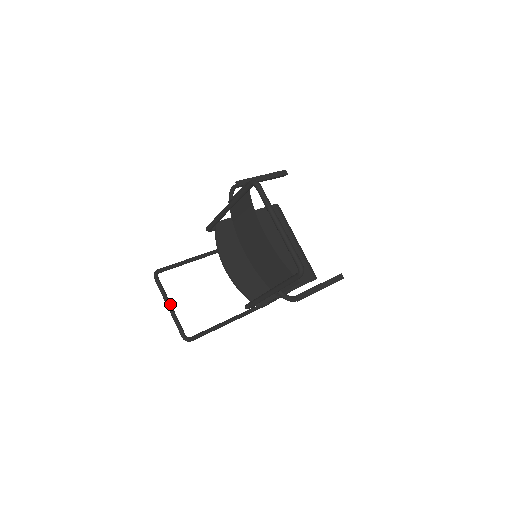
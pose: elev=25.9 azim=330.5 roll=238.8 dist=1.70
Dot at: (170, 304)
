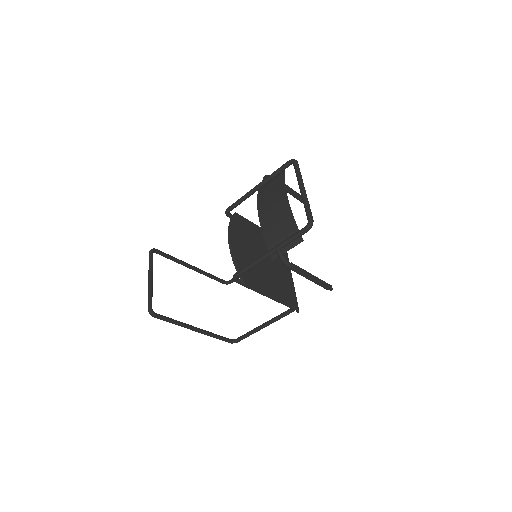
Dot at: (152, 277)
